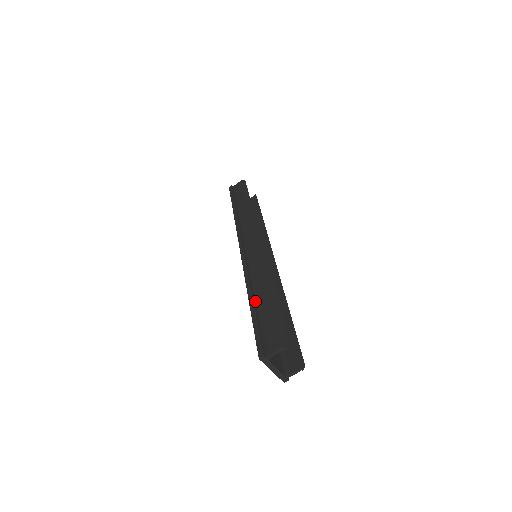
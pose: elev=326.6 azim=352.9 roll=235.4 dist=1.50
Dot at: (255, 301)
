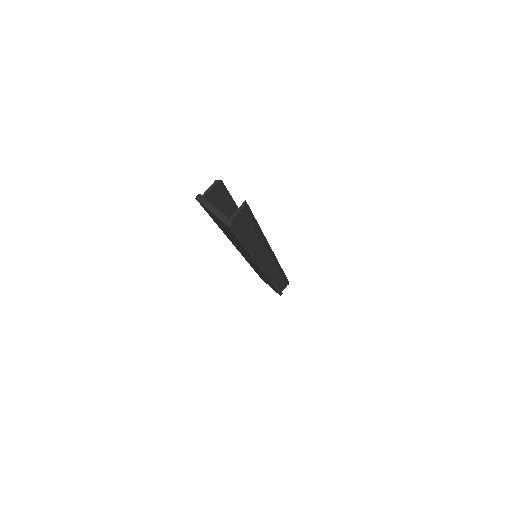
Dot at: occluded
